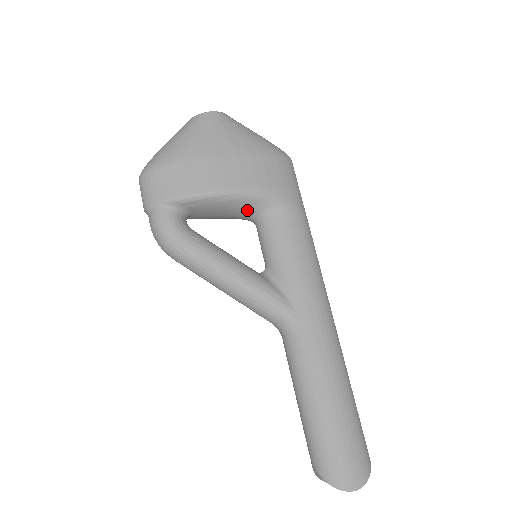
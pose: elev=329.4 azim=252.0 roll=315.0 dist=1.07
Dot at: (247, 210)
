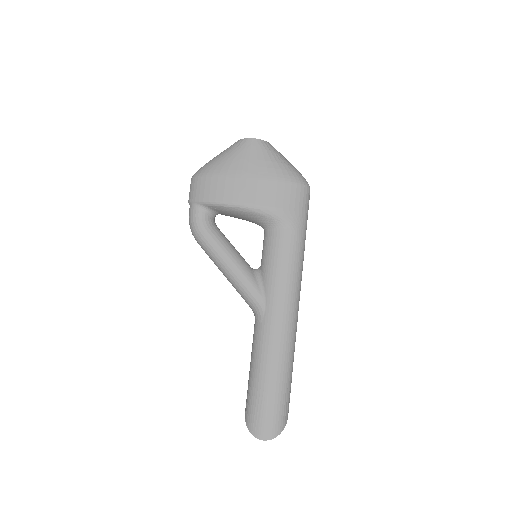
Dot at: (257, 221)
